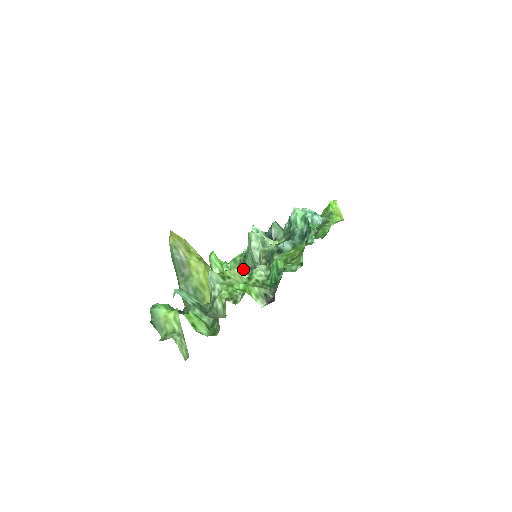
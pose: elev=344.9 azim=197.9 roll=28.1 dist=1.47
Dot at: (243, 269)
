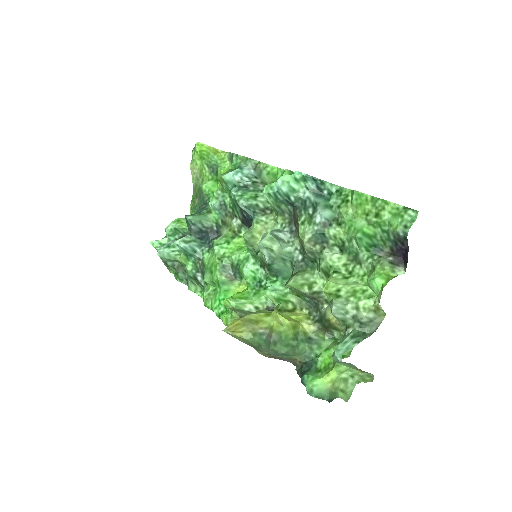
Dot at: (298, 274)
